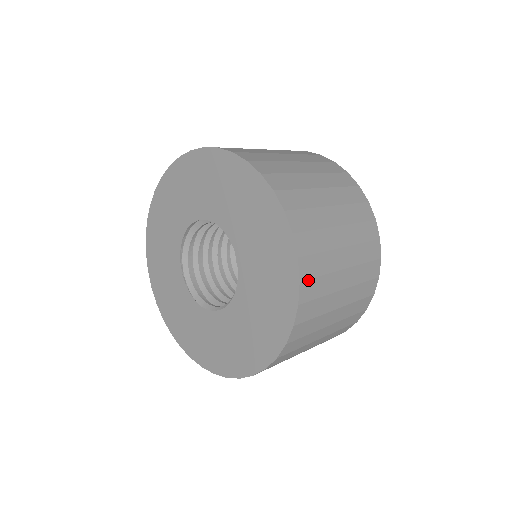
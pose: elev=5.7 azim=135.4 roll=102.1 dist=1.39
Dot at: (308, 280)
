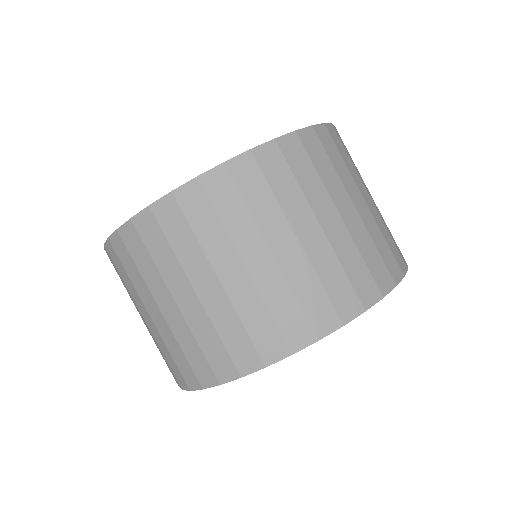
Dot at: (319, 140)
